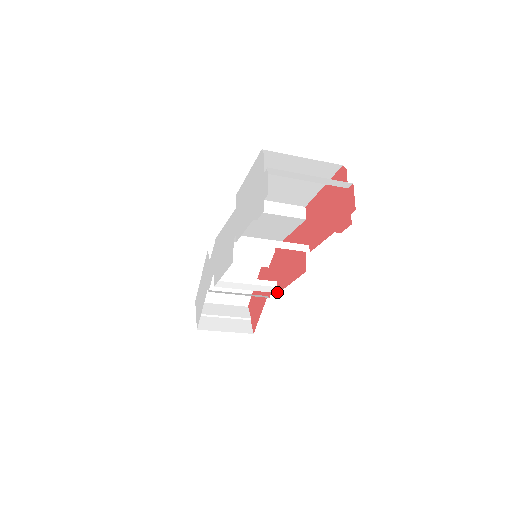
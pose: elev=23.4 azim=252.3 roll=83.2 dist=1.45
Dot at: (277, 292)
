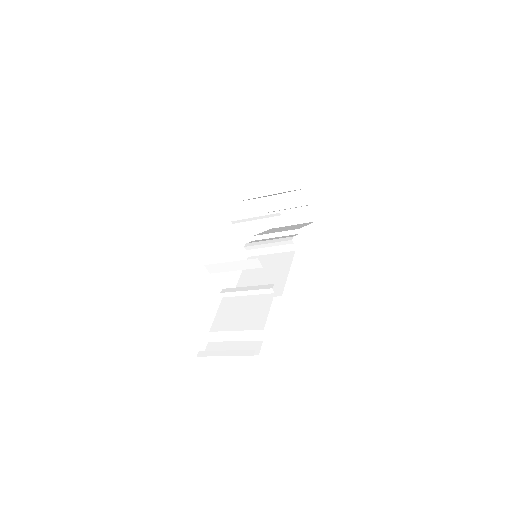
Dot at: (294, 250)
